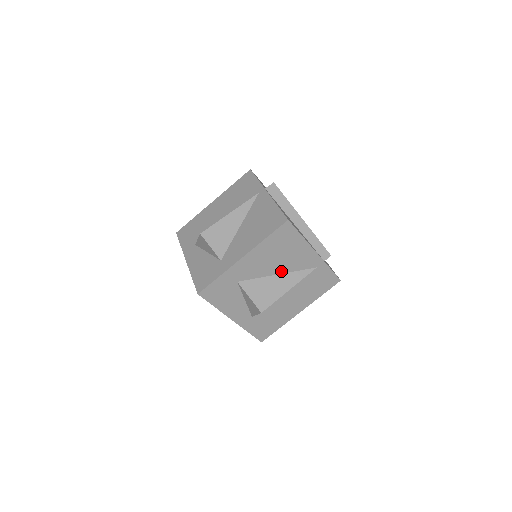
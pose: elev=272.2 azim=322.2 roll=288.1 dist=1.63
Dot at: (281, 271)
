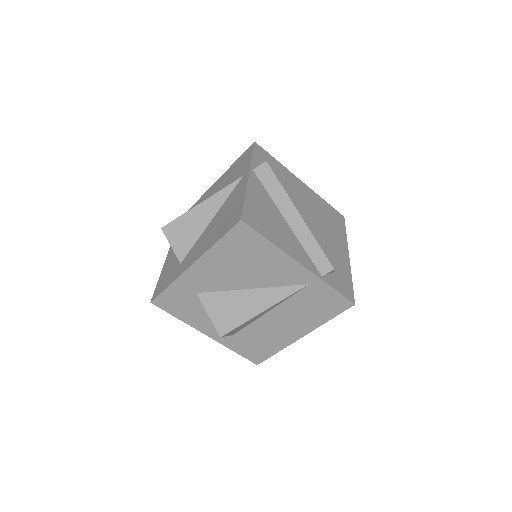
Dot at: (254, 285)
